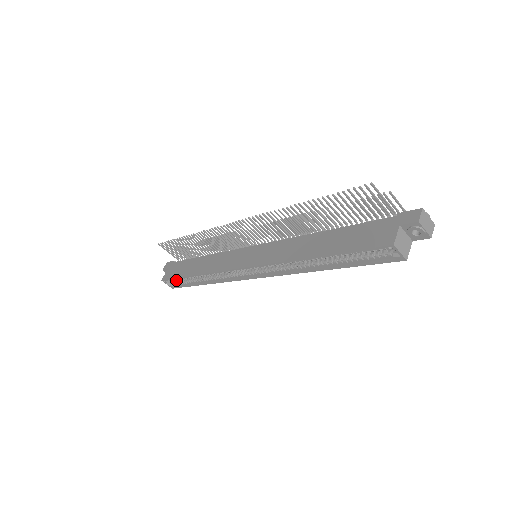
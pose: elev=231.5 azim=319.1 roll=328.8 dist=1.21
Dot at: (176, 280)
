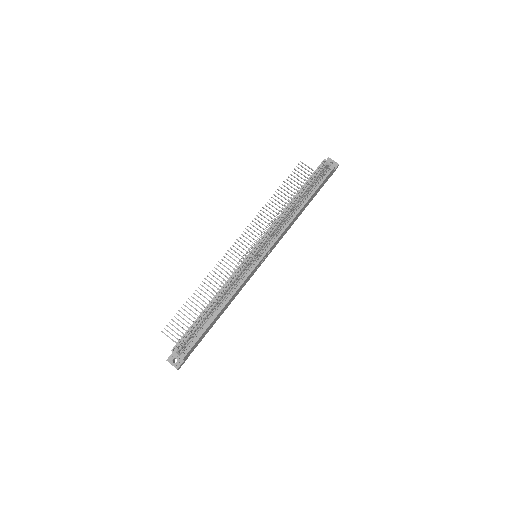
Dot at: (186, 346)
